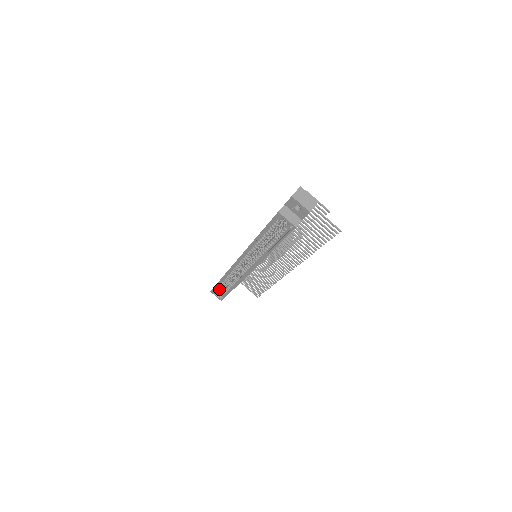
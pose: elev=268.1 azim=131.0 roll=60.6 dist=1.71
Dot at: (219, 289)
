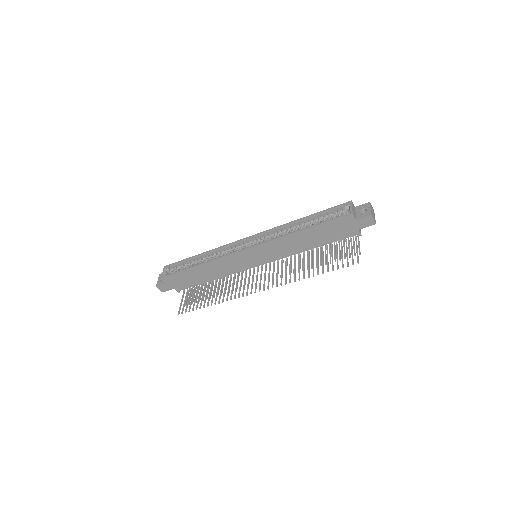
Dot at: (177, 268)
